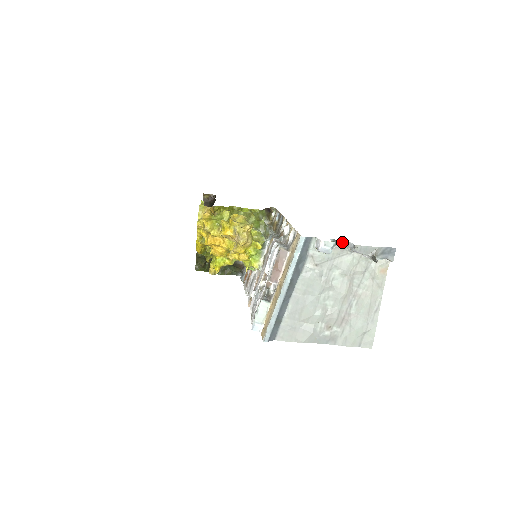
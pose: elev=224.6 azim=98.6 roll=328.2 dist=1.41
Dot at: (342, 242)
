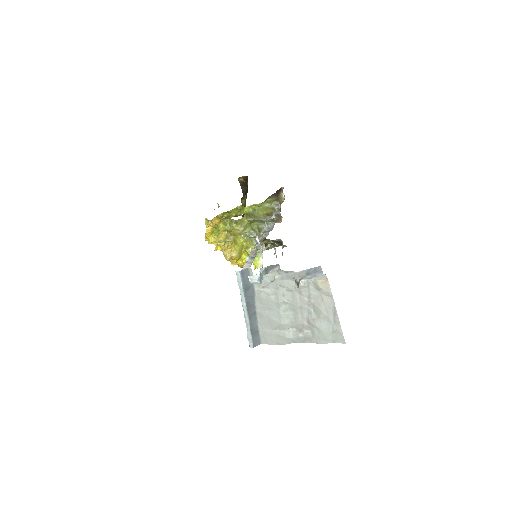
Dot at: (275, 266)
